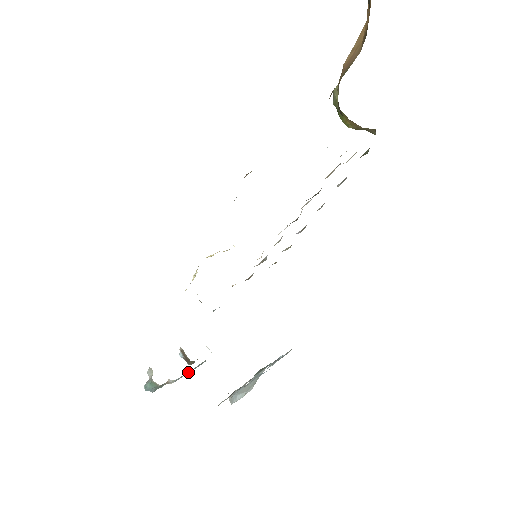
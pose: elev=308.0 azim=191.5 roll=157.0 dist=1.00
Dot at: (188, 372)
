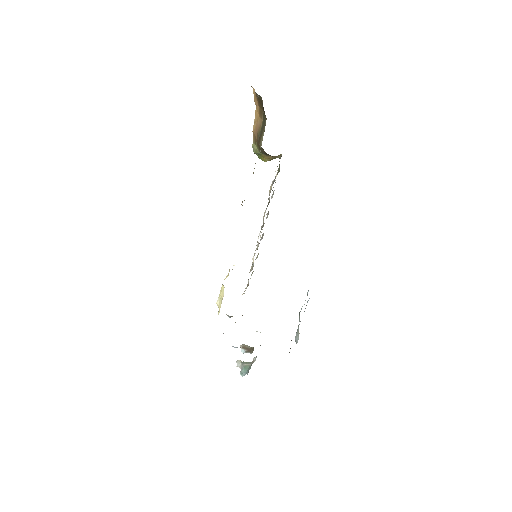
Dot at: occluded
